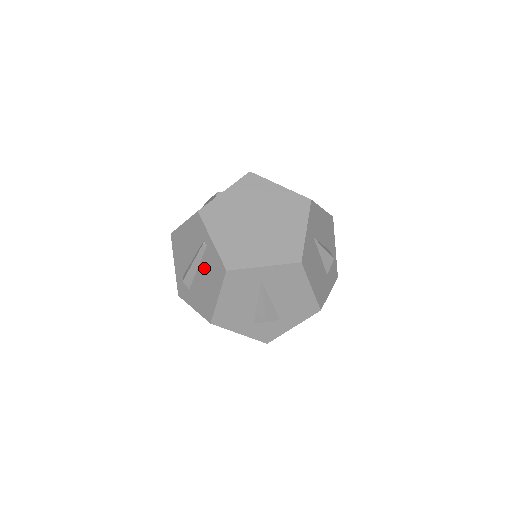
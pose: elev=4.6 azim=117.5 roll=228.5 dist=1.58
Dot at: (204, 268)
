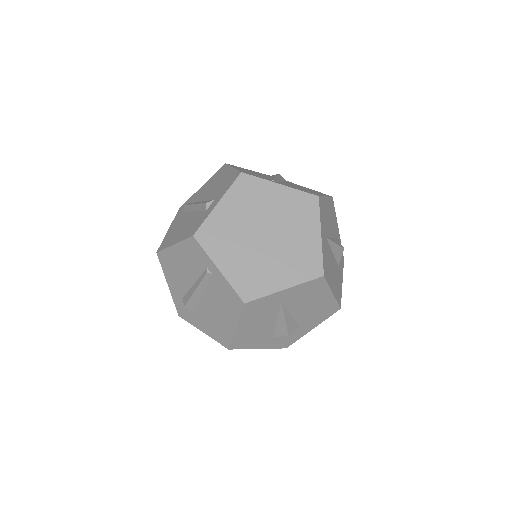
Dot at: (212, 296)
